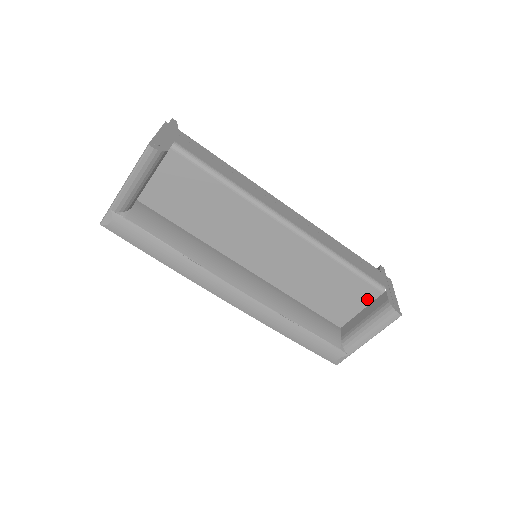
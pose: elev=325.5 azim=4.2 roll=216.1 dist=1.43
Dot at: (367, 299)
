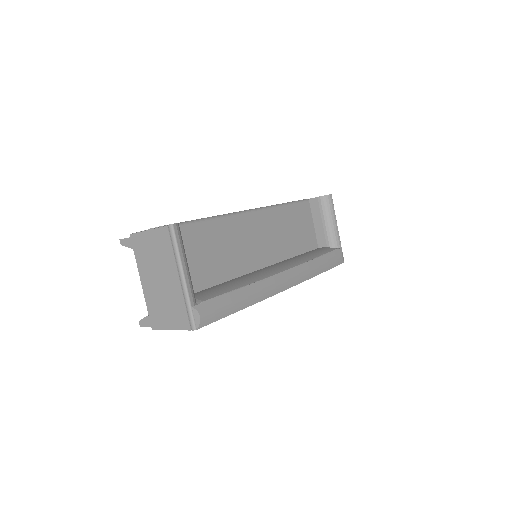
Dot at: (309, 214)
